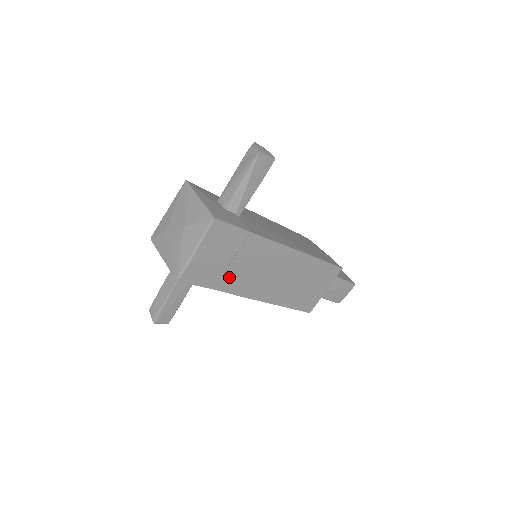
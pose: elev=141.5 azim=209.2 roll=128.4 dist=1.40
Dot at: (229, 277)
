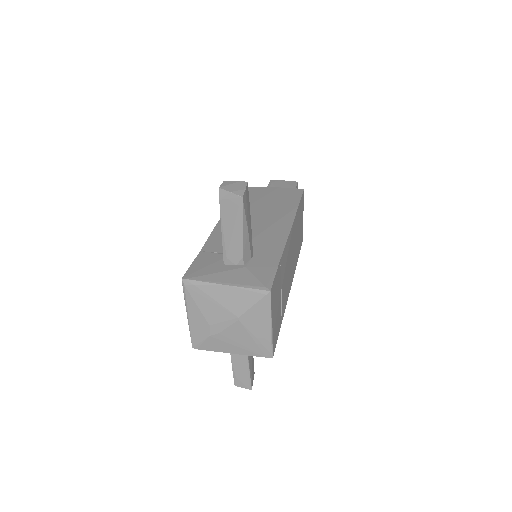
Dot at: (283, 303)
